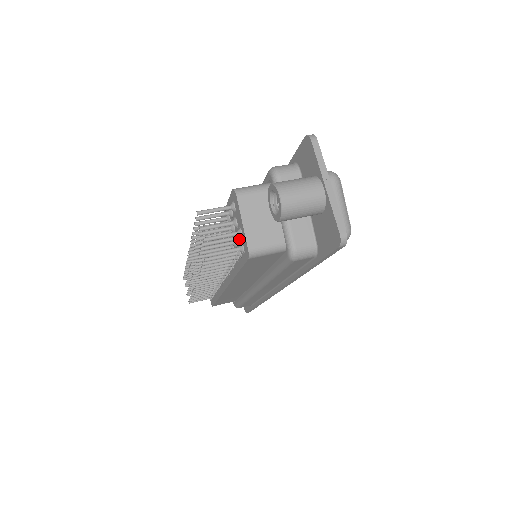
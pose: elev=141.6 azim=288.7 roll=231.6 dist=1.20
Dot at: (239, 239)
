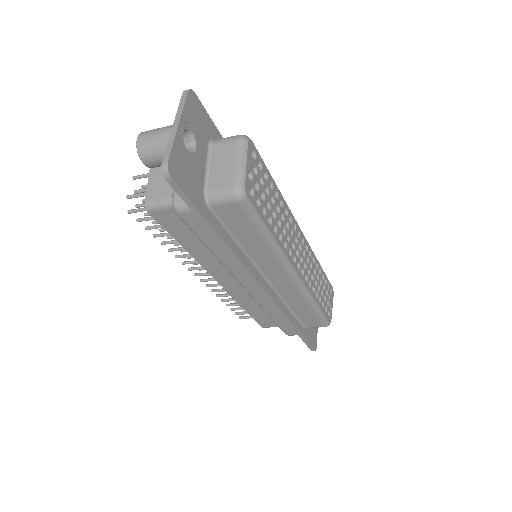
Dot at: occluded
